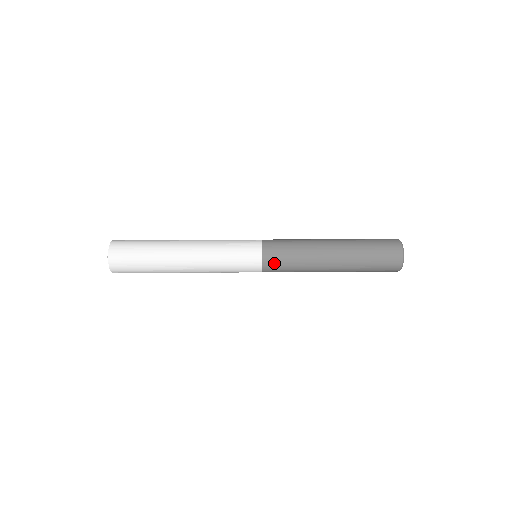
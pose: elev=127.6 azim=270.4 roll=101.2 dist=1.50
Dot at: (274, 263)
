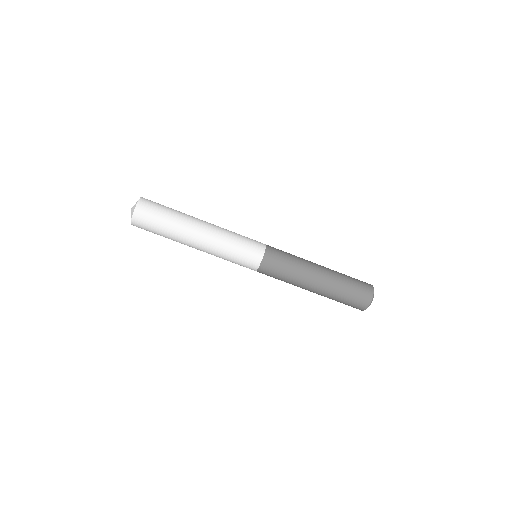
Dot at: (266, 274)
